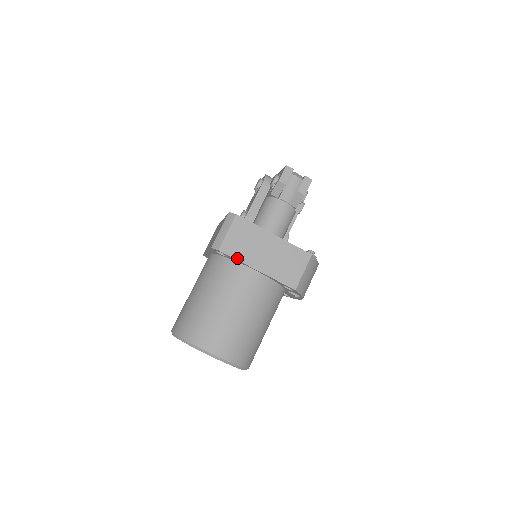
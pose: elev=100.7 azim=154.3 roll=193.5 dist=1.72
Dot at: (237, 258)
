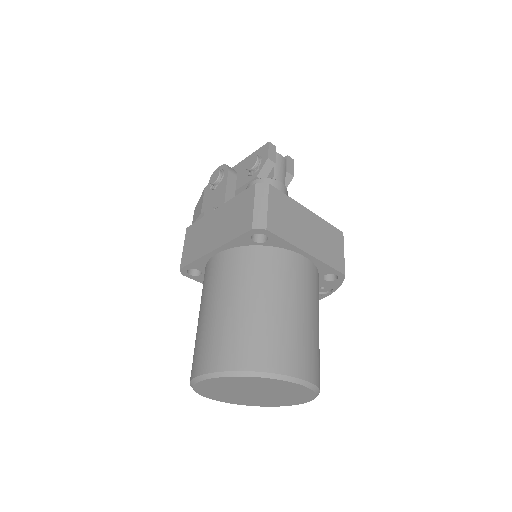
Dot at: (287, 239)
